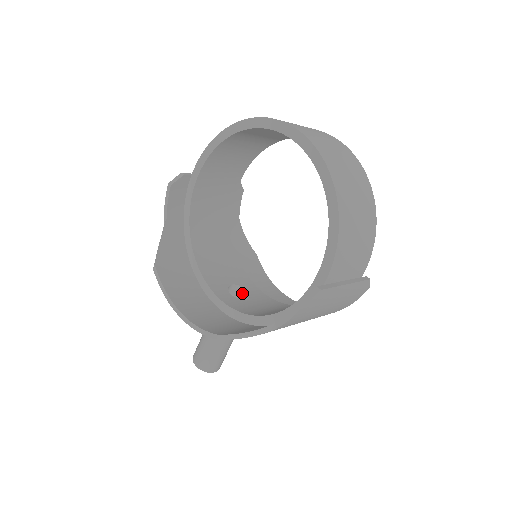
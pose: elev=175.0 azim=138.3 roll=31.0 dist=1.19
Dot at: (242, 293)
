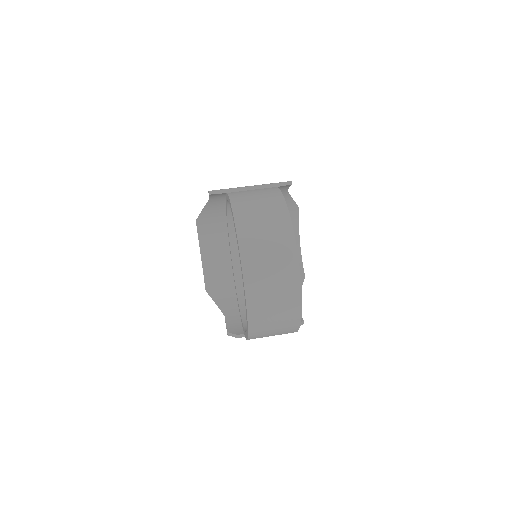
Dot at: occluded
